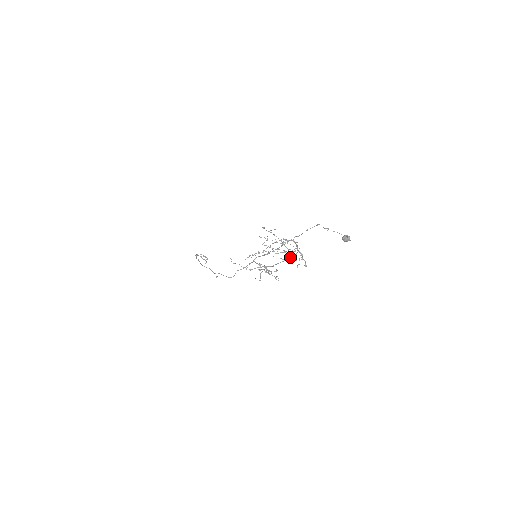
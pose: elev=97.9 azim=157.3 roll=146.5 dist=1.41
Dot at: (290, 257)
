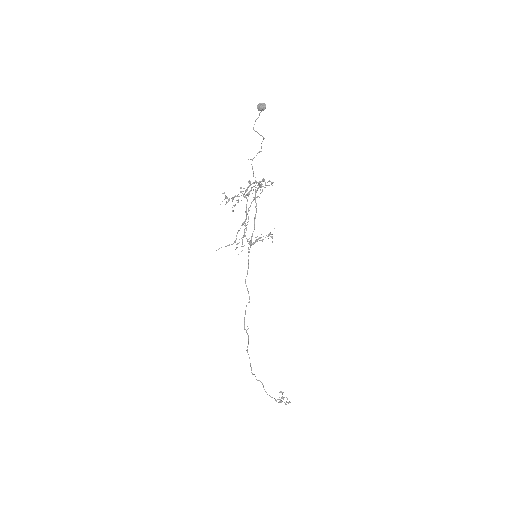
Dot at: occluded
